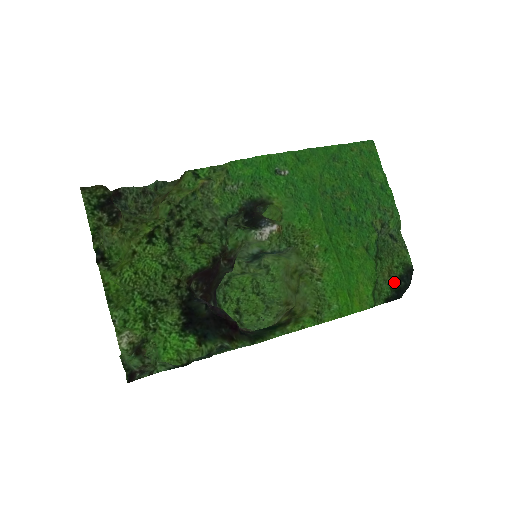
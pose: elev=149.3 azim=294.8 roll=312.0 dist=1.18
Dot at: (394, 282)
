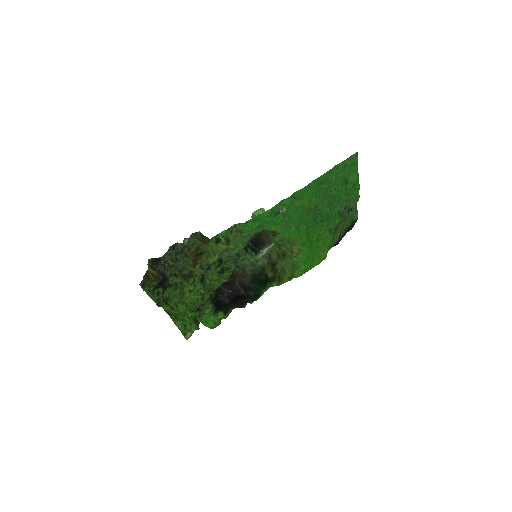
Dot at: (342, 233)
